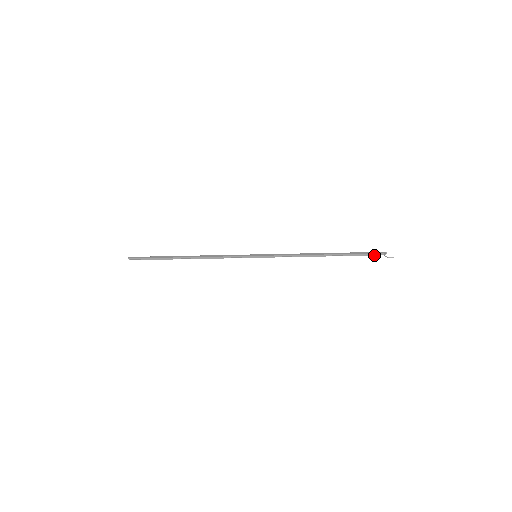
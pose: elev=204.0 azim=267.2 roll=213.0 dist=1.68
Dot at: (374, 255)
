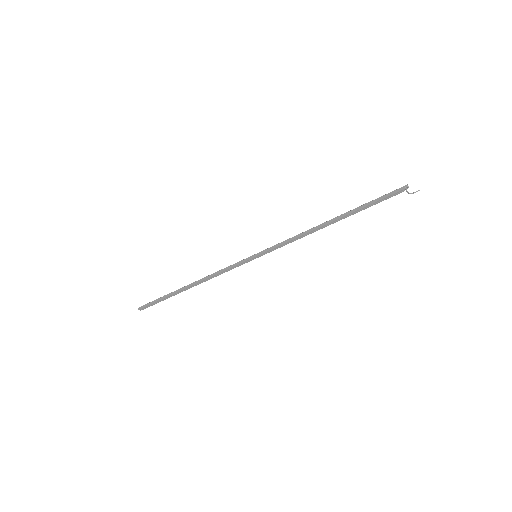
Dot at: occluded
